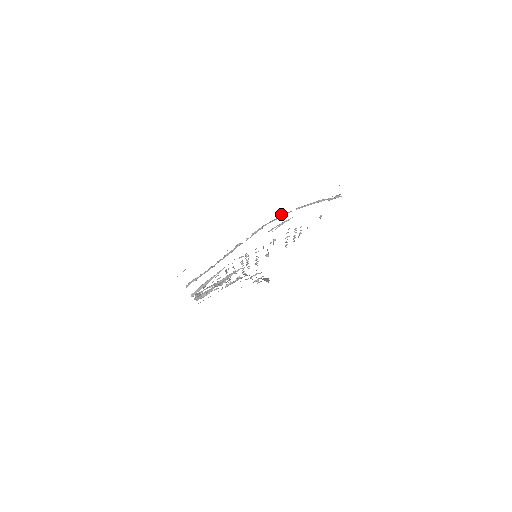
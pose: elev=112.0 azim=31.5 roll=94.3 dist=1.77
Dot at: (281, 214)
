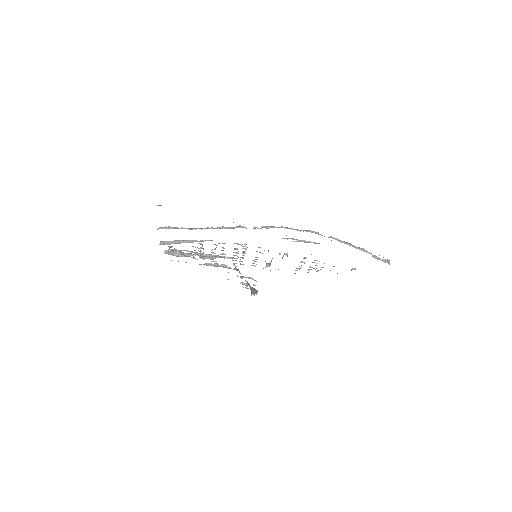
Dot at: occluded
